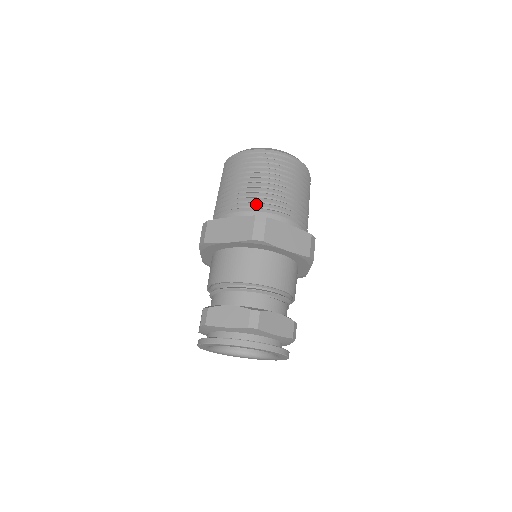
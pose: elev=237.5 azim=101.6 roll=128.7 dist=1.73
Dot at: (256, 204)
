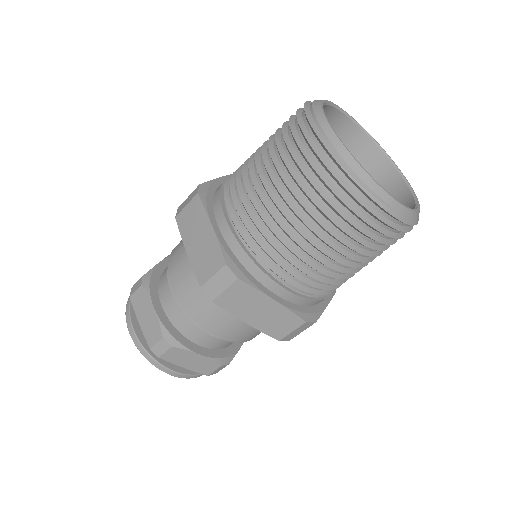
Dot at: (317, 288)
